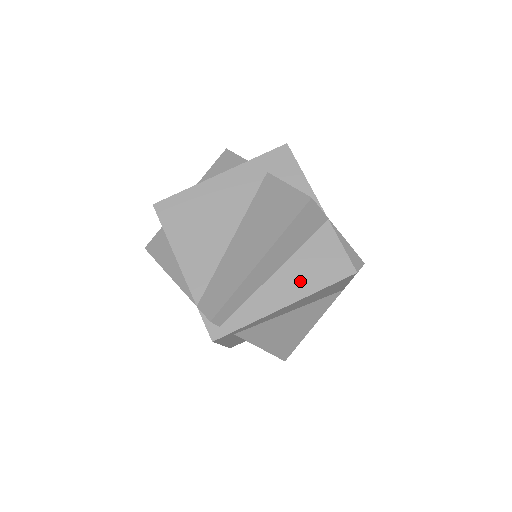
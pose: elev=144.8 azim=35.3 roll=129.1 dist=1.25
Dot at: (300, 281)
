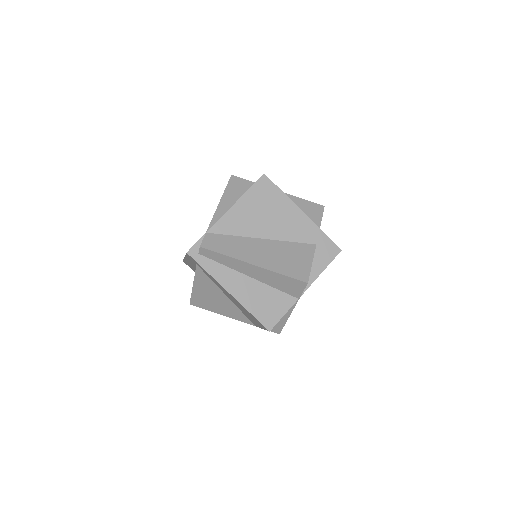
Dot at: (250, 296)
